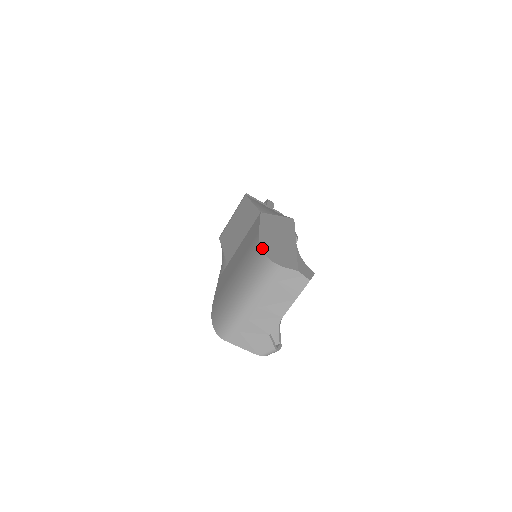
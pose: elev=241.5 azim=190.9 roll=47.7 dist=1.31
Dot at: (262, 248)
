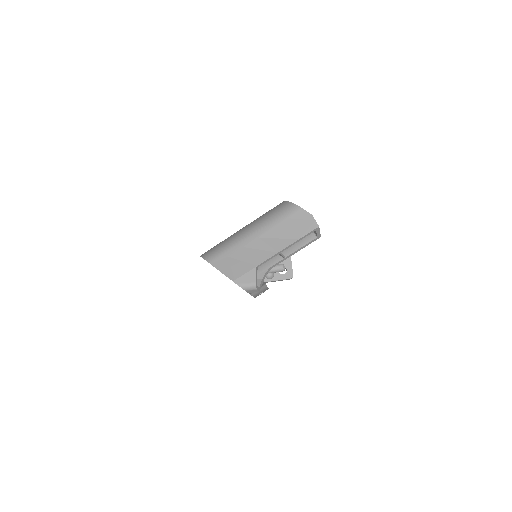
Dot at: occluded
